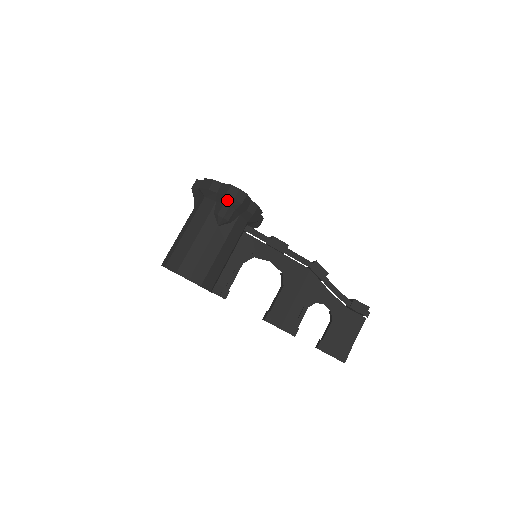
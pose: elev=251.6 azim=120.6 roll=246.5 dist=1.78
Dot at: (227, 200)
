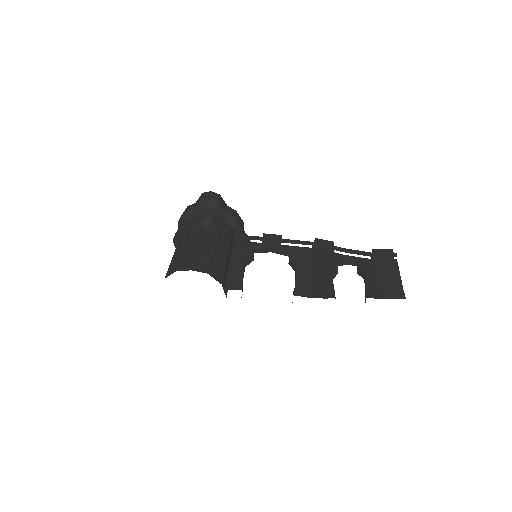
Dot at: (203, 203)
